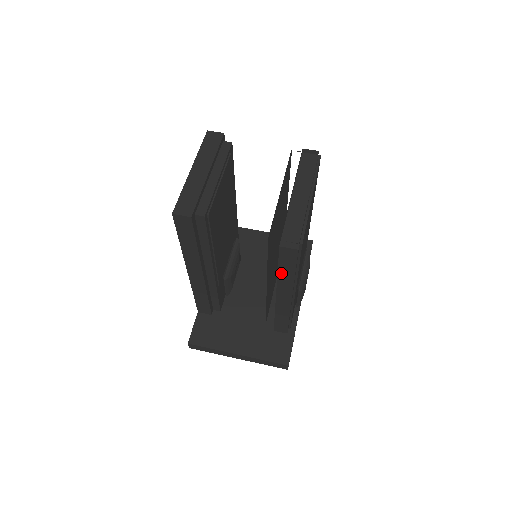
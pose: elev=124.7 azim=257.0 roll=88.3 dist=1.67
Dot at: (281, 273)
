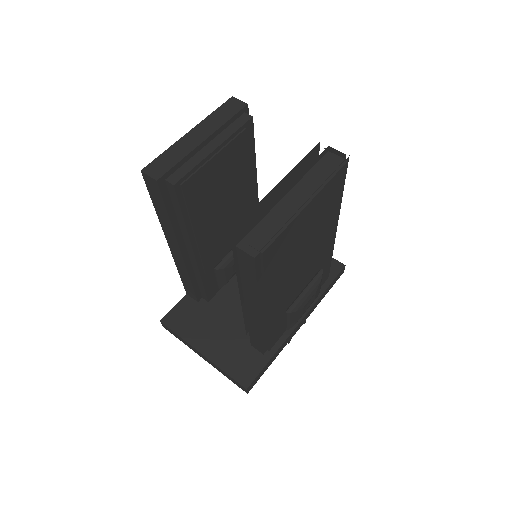
Dot at: (244, 280)
